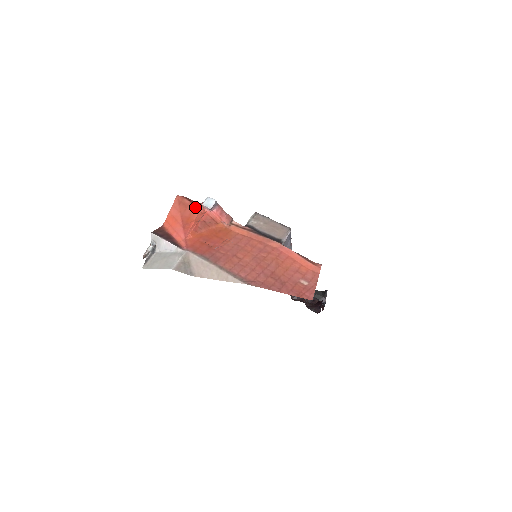
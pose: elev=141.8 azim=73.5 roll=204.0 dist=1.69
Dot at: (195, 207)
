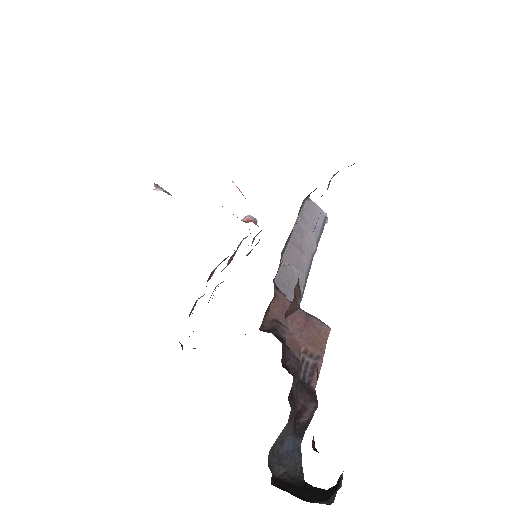
Dot at: occluded
